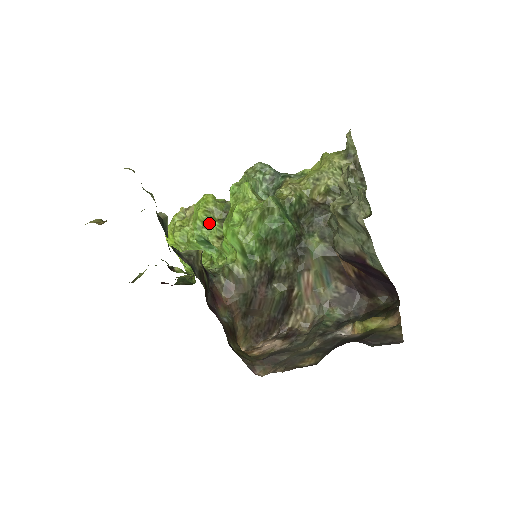
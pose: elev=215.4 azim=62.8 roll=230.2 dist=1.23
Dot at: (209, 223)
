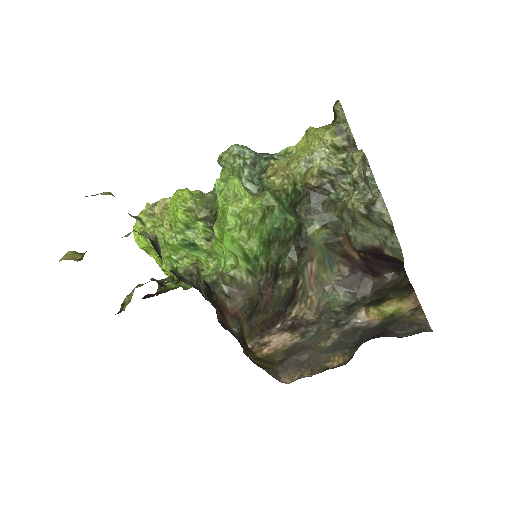
Dot at: (193, 224)
